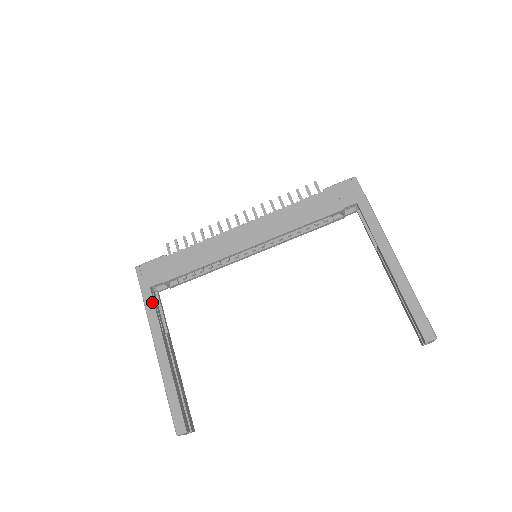
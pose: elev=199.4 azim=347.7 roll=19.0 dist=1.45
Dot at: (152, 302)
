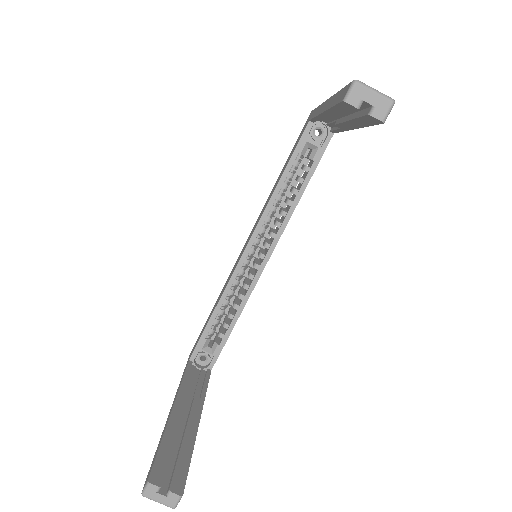
Dot at: (185, 371)
